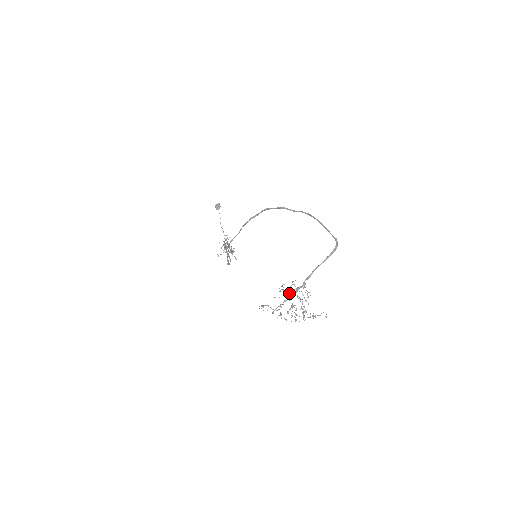
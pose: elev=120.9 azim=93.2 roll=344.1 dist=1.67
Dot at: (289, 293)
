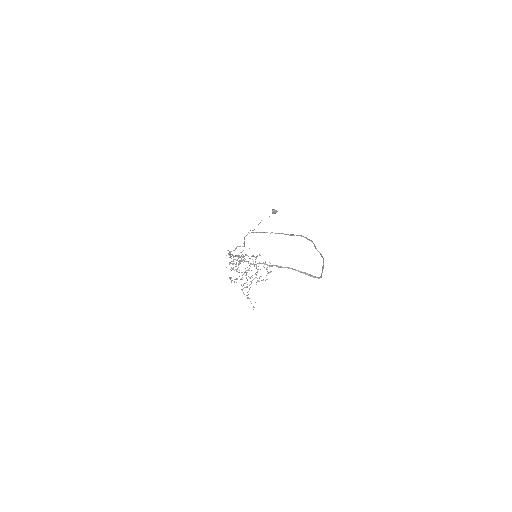
Dot at: occluded
